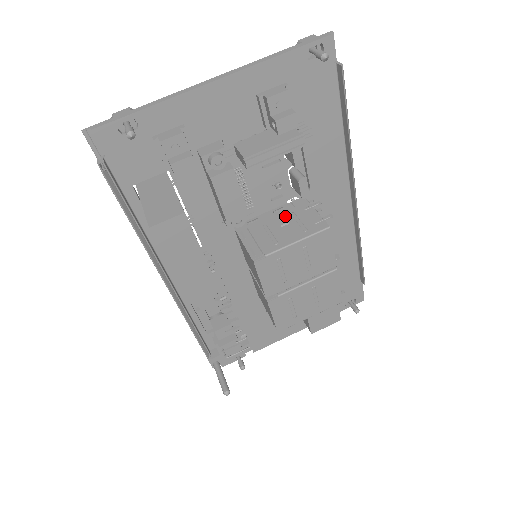
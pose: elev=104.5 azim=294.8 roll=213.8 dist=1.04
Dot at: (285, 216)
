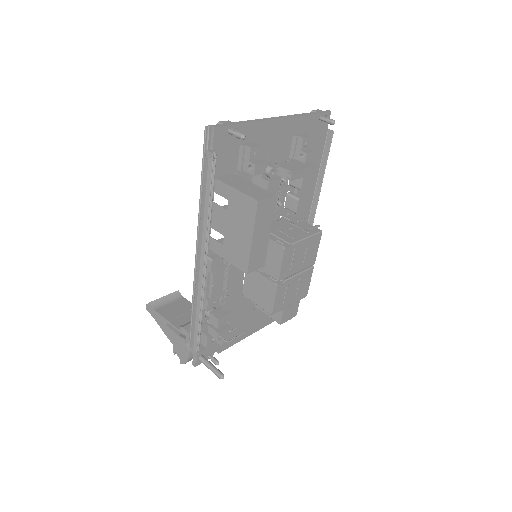
Dot at: (287, 224)
